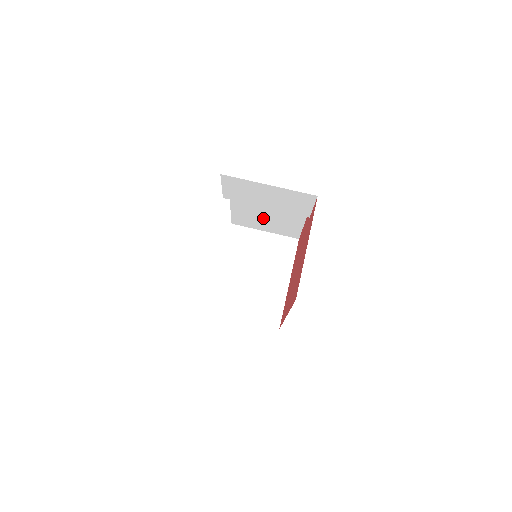
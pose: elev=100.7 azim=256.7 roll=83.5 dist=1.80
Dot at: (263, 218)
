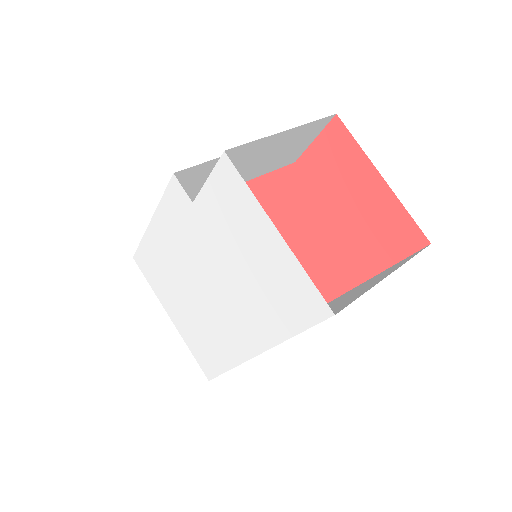
Dot at: occluded
